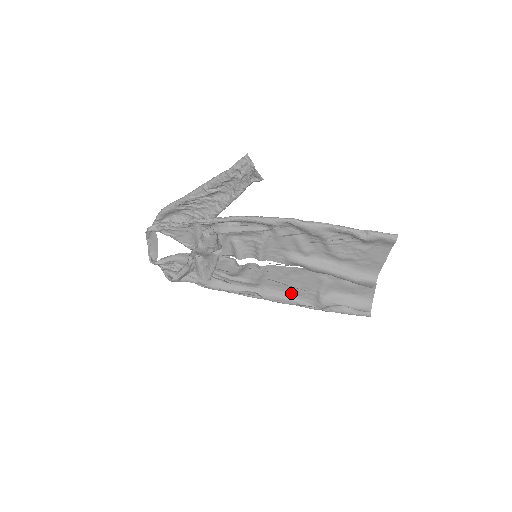
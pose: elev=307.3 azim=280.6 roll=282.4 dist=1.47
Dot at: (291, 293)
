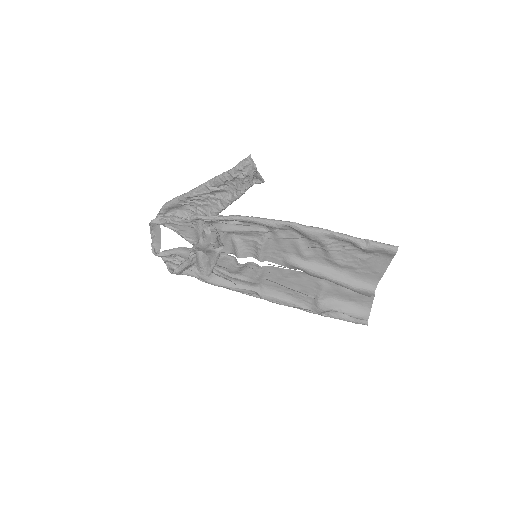
Dot at: (290, 295)
